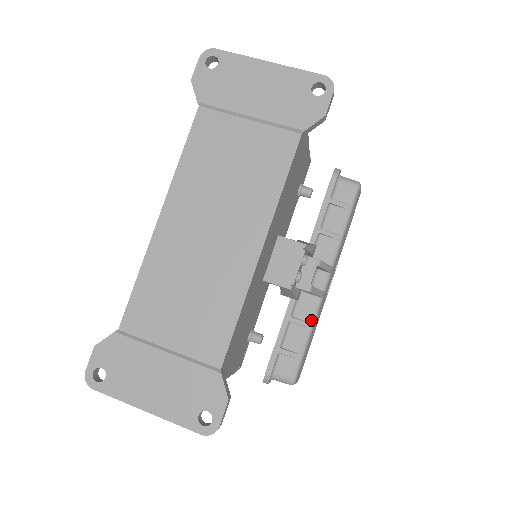
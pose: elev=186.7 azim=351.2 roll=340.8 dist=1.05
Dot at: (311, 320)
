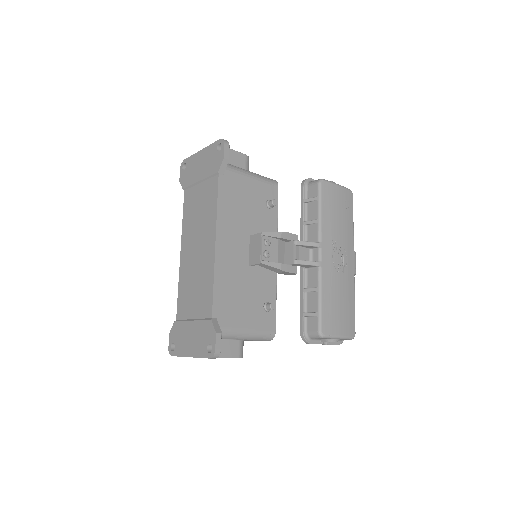
Dot at: (317, 285)
